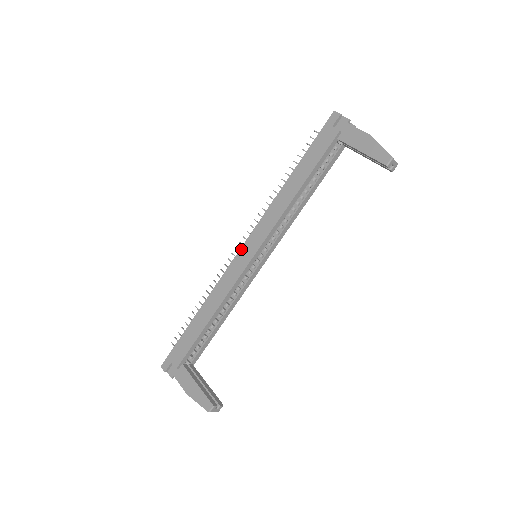
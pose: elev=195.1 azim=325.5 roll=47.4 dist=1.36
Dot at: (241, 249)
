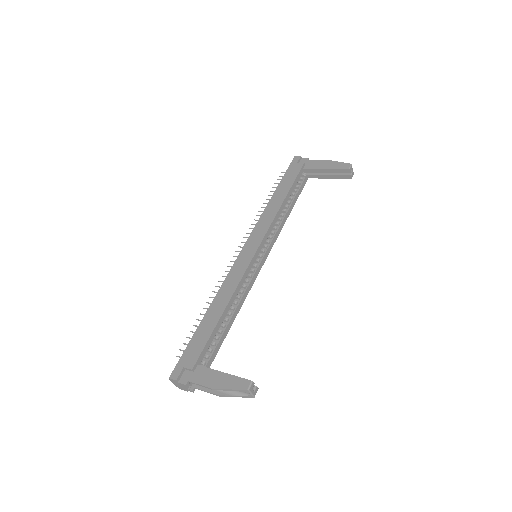
Dot at: (242, 250)
